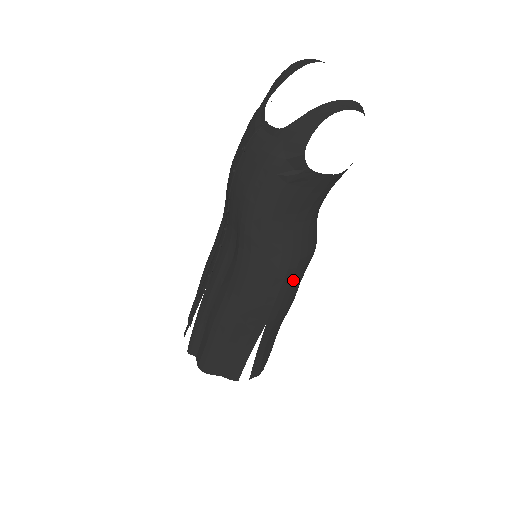
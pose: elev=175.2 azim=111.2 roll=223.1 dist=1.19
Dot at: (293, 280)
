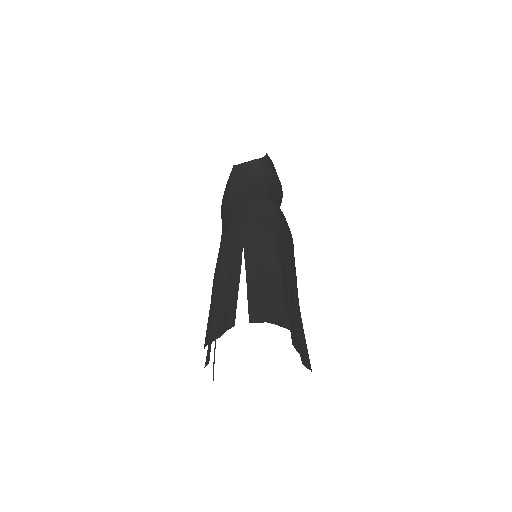
Dot at: (254, 211)
